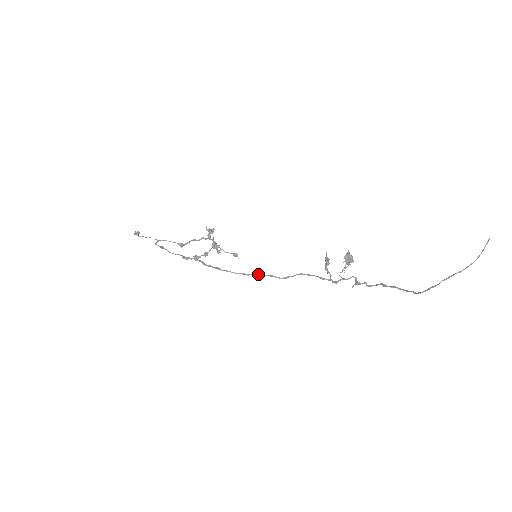
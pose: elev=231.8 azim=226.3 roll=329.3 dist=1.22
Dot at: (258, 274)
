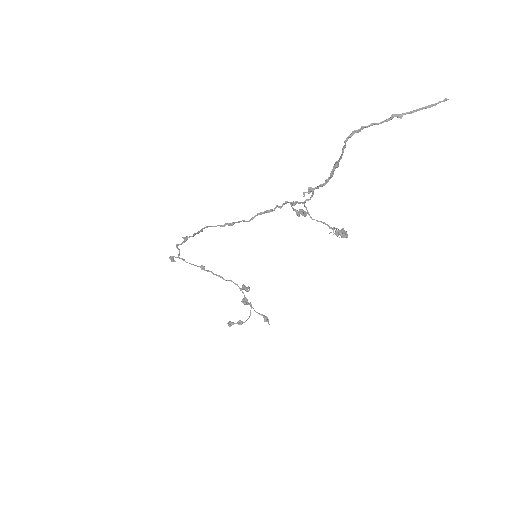
Dot at: (230, 223)
